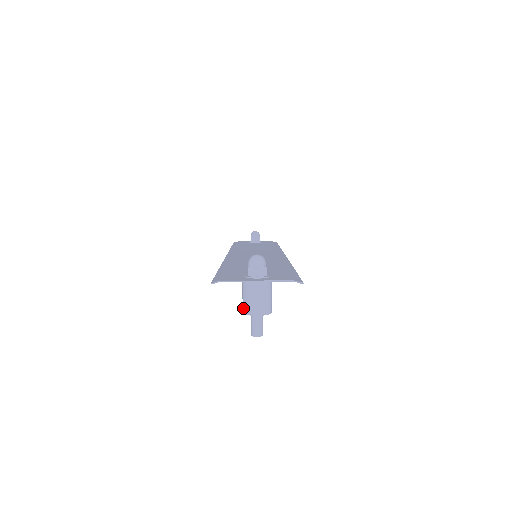
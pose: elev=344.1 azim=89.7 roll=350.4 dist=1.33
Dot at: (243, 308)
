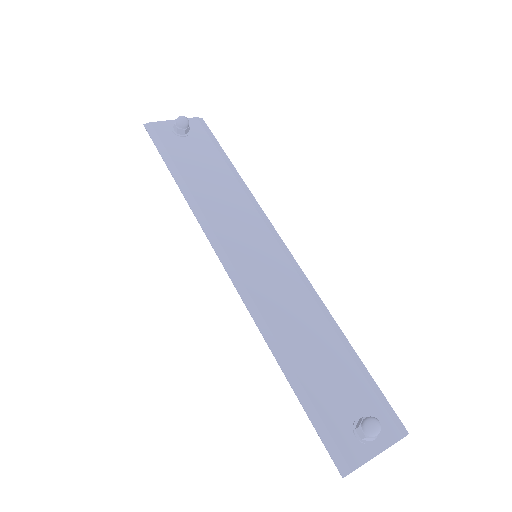
Dot at: occluded
